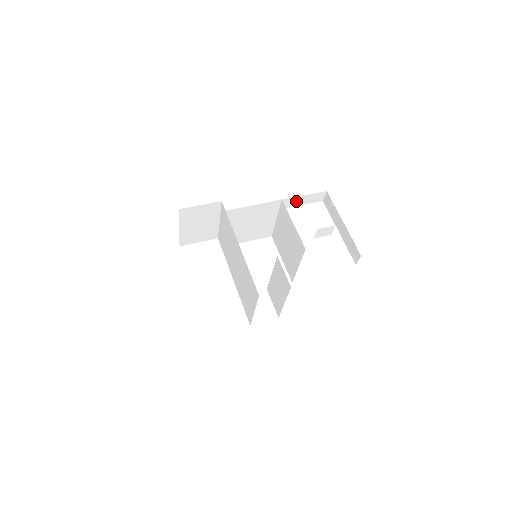
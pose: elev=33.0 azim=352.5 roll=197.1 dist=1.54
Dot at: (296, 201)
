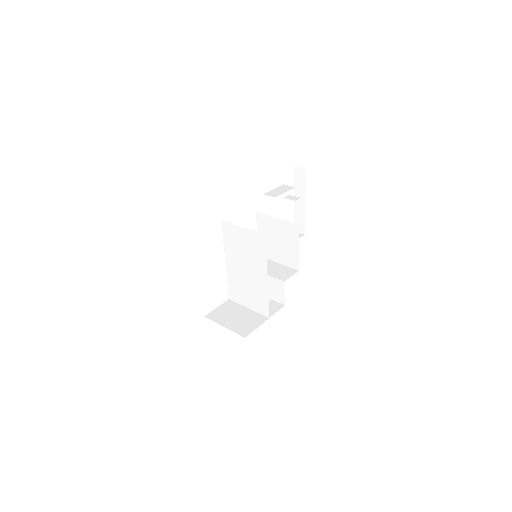
Dot at: occluded
